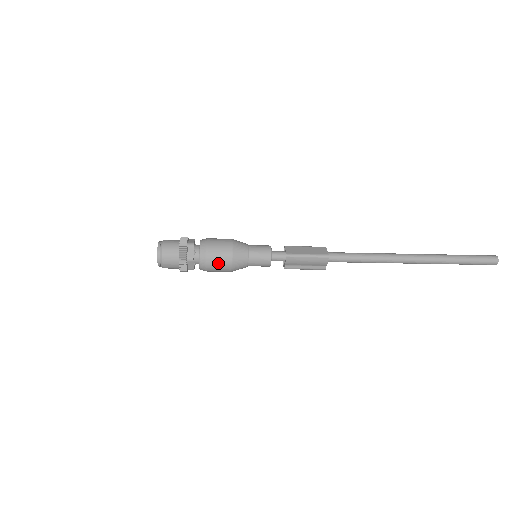
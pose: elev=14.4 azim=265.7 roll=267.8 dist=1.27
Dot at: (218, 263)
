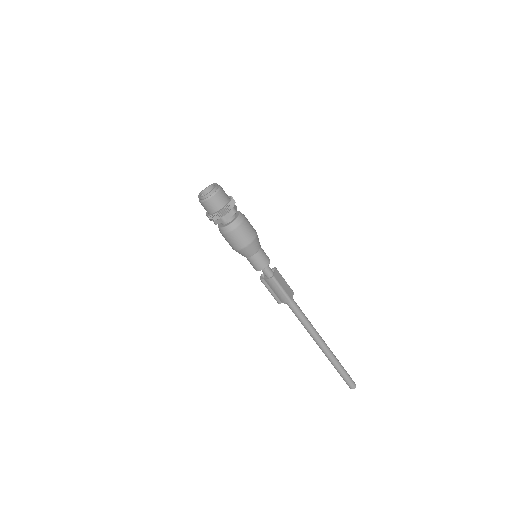
Dot at: (235, 240)
